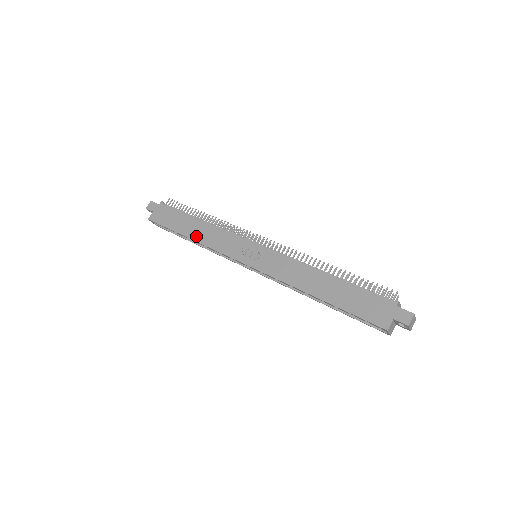
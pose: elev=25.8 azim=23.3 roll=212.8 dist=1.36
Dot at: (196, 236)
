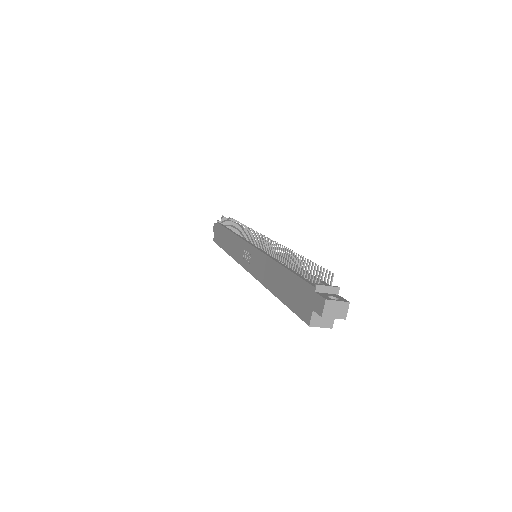
Dot at: (228, 248)
